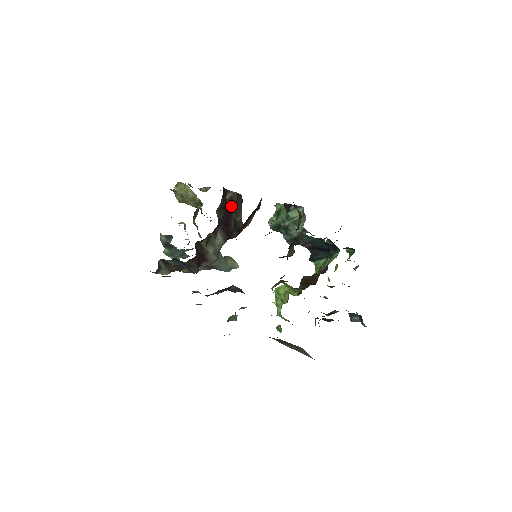
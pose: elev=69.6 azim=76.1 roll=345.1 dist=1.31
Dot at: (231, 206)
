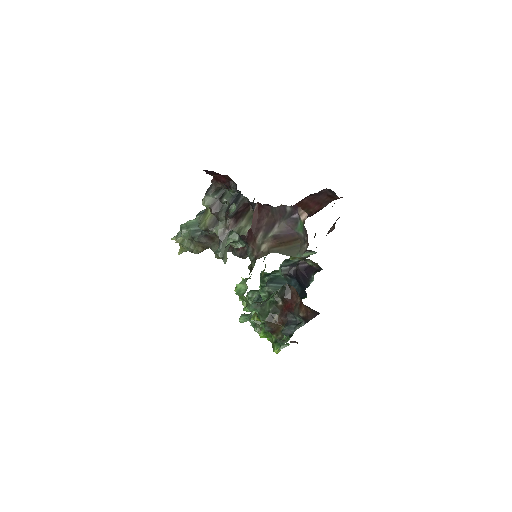
Dot at: occluded
